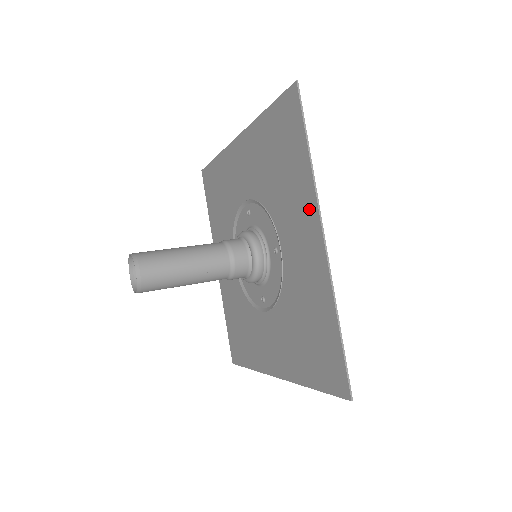
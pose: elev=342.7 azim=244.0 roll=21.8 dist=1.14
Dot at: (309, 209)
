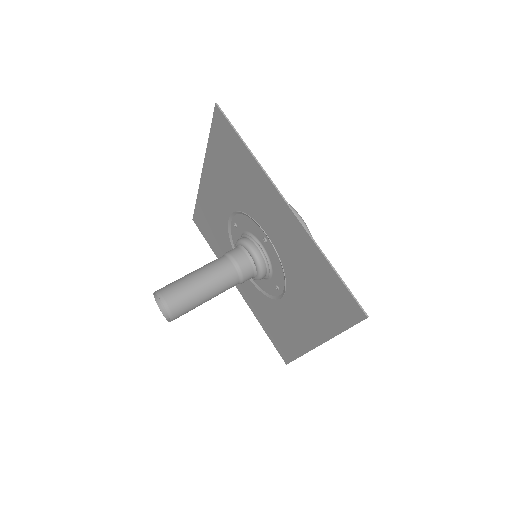
Dot at: (319, 332)
